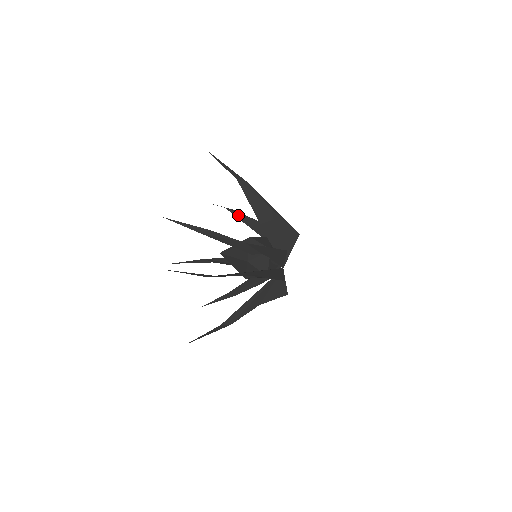
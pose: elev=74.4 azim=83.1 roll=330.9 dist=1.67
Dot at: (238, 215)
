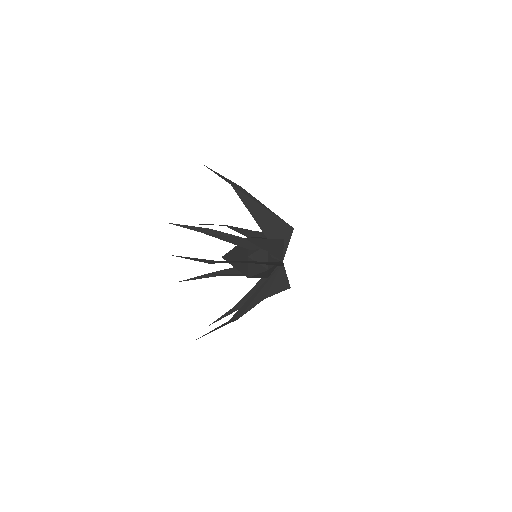
Dot at: (236, 229)
